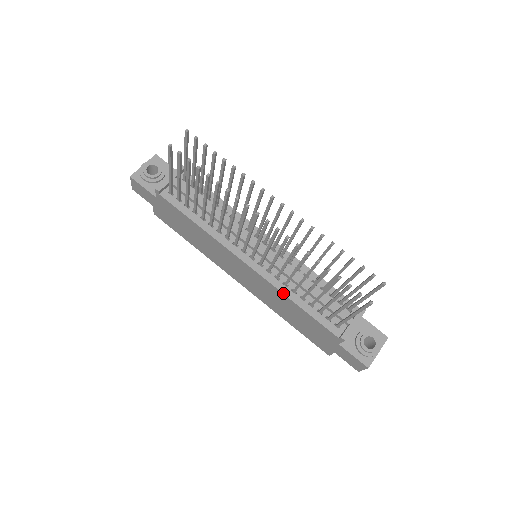
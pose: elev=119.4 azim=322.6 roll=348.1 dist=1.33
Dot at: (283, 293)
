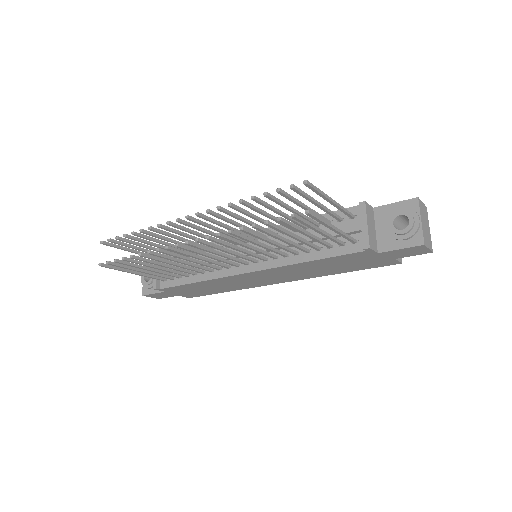
Dot at: (290, 265)
